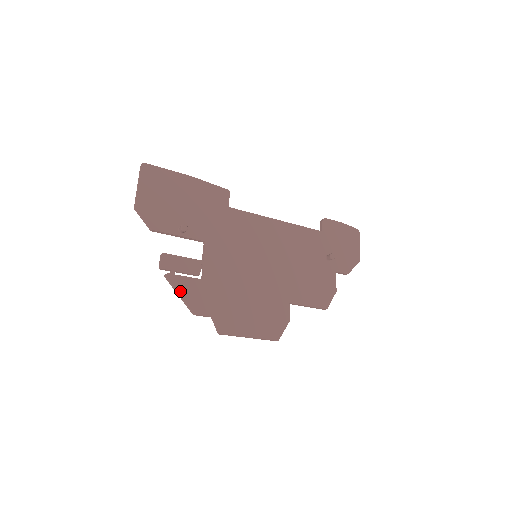
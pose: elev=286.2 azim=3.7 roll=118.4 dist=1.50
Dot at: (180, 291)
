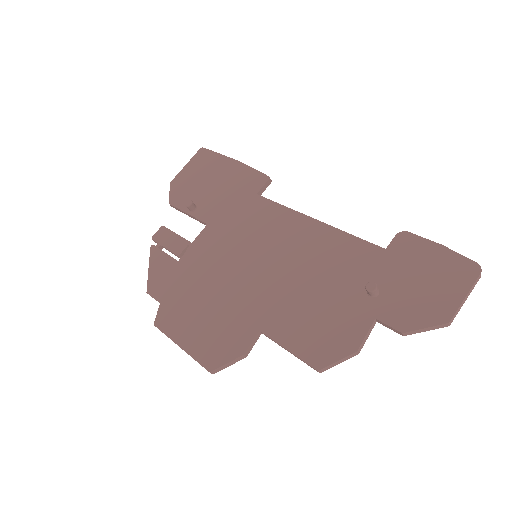
Dot at: (151, 265)
